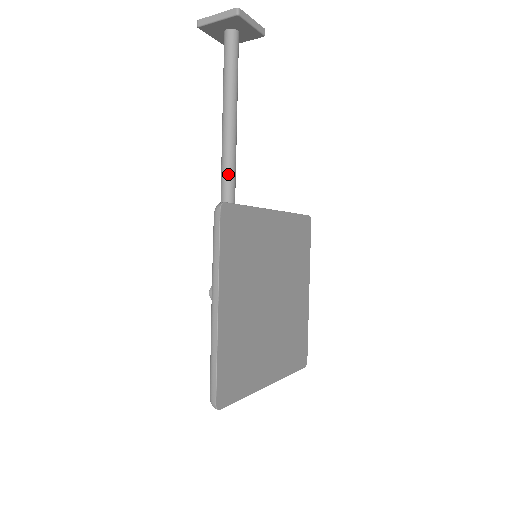
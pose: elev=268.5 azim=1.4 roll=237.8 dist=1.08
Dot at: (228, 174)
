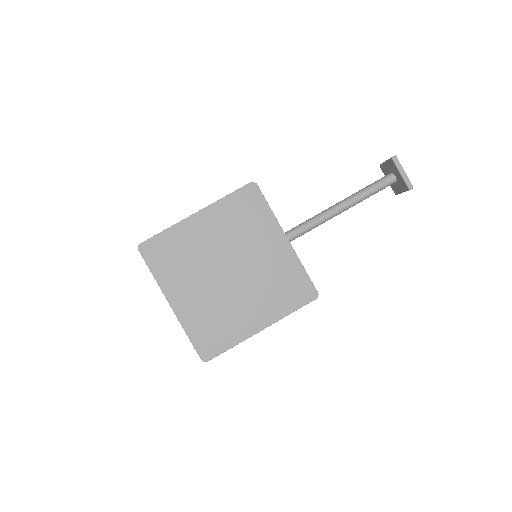
Dot at: (304, 223)
